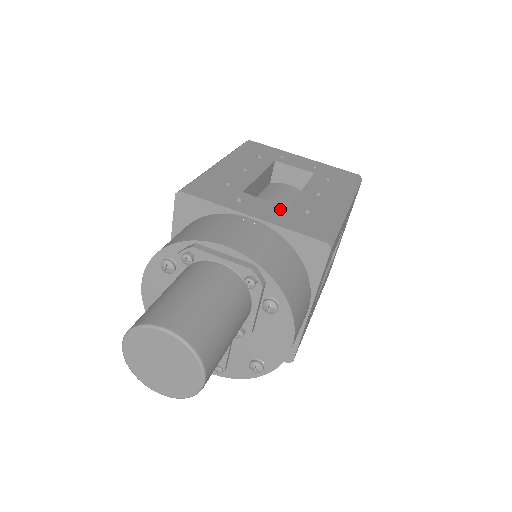
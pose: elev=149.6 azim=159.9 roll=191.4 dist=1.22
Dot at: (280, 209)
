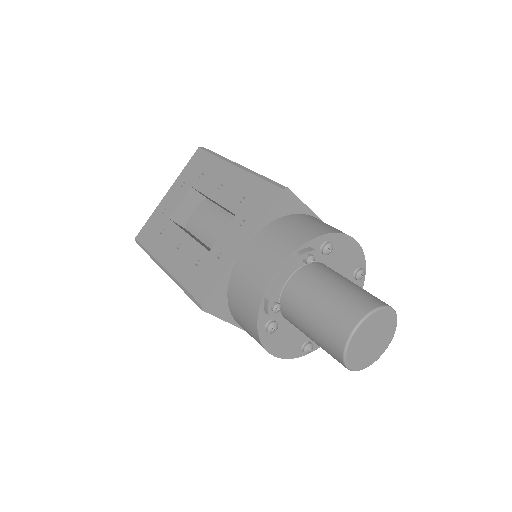
Dot at: (236, 222)
